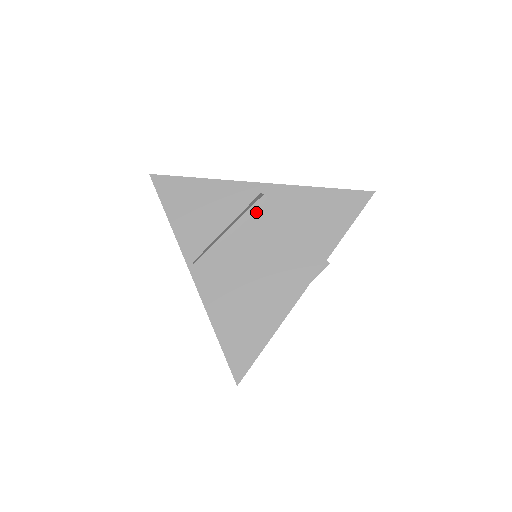
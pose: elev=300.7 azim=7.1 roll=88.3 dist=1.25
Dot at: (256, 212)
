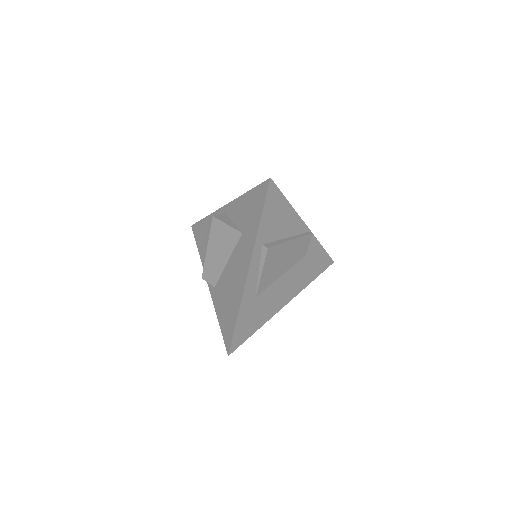
Dot at: (214, 230)
